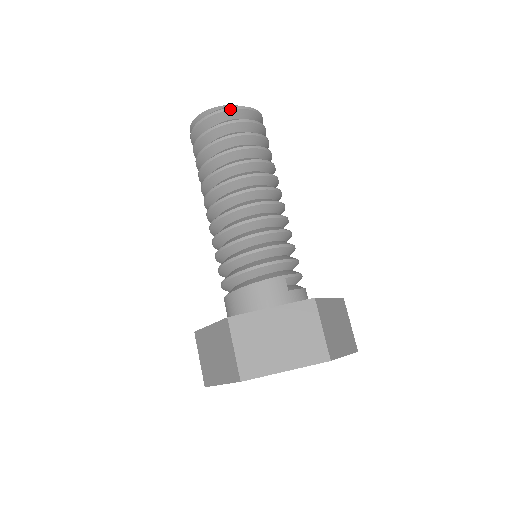
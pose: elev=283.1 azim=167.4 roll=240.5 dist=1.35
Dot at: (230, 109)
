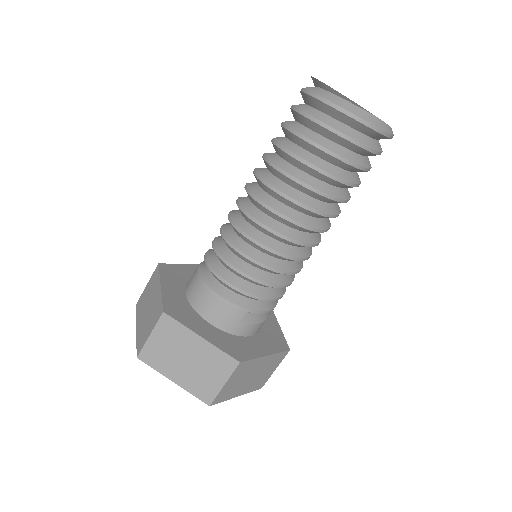
Dot at: (352, 117)
